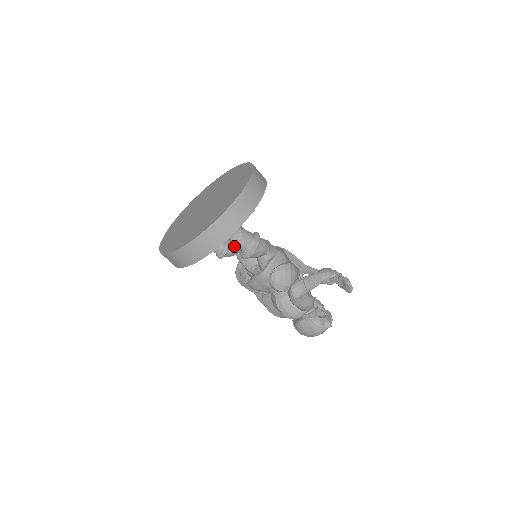
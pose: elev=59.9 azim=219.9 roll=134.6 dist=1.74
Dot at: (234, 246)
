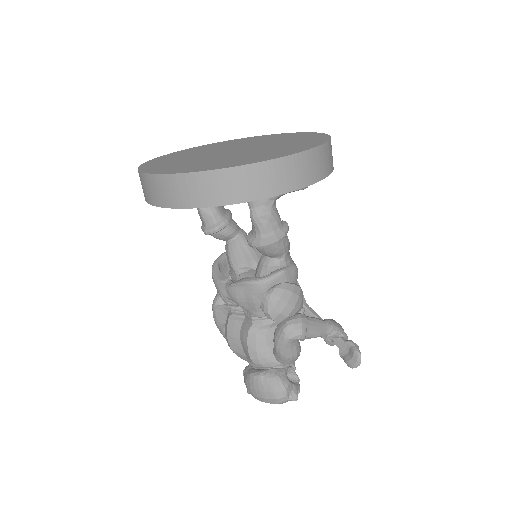
Dot at: (233, 228)
